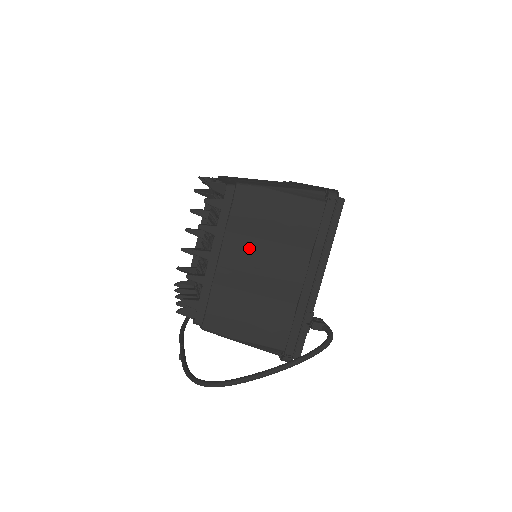
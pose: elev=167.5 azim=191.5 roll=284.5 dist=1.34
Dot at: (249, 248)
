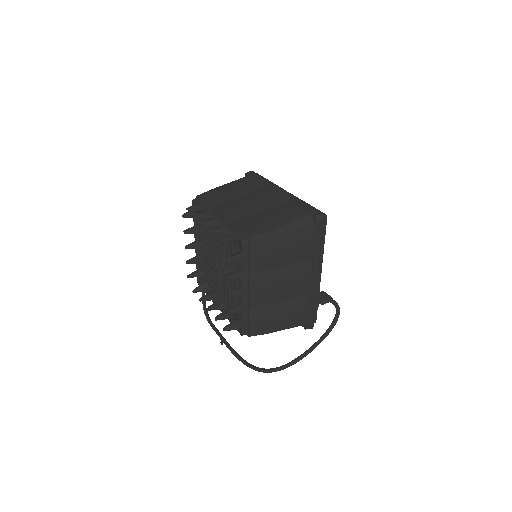
Dot at: (269, 276)
